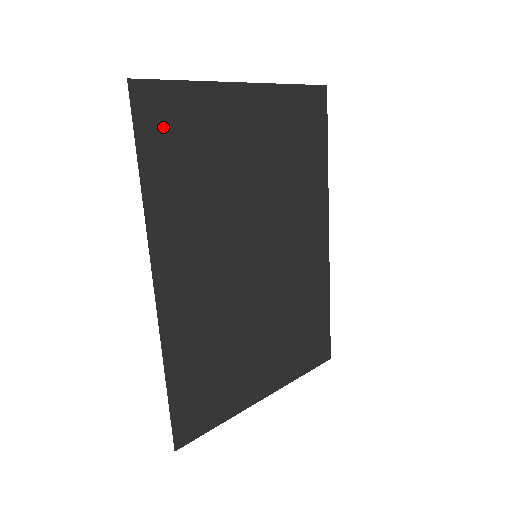
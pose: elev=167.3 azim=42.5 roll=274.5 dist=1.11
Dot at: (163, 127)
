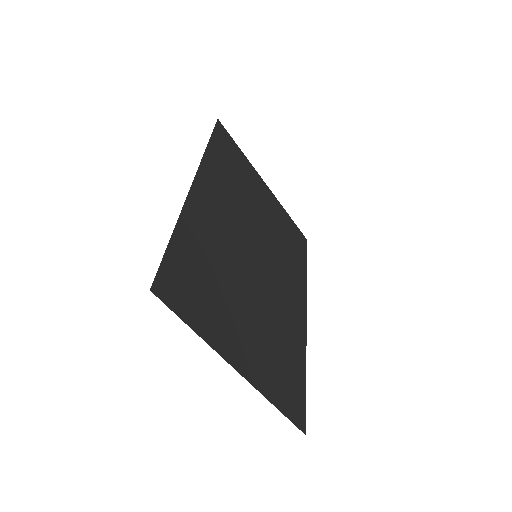
Dot at: (225, 146)
